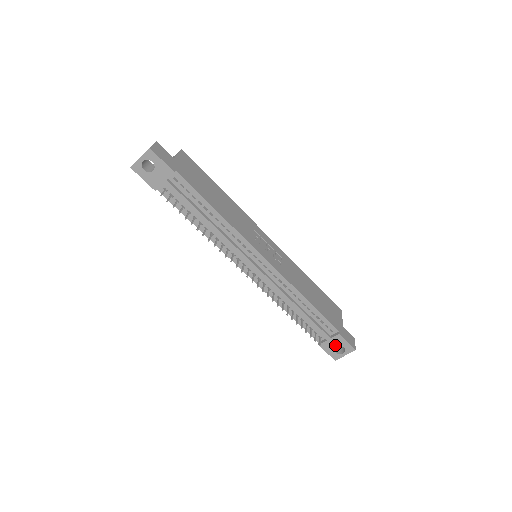
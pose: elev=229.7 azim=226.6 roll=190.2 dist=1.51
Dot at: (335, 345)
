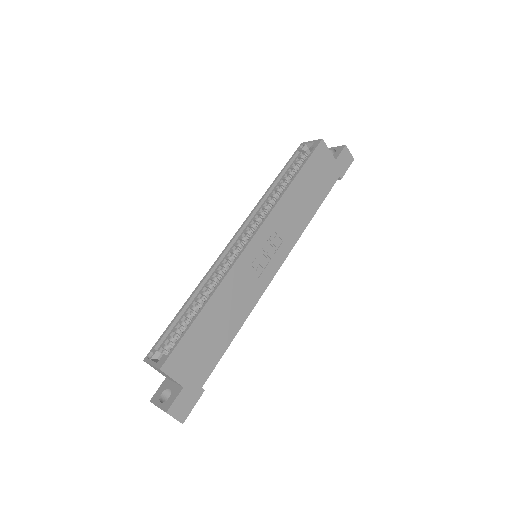
Dot at: occluded
